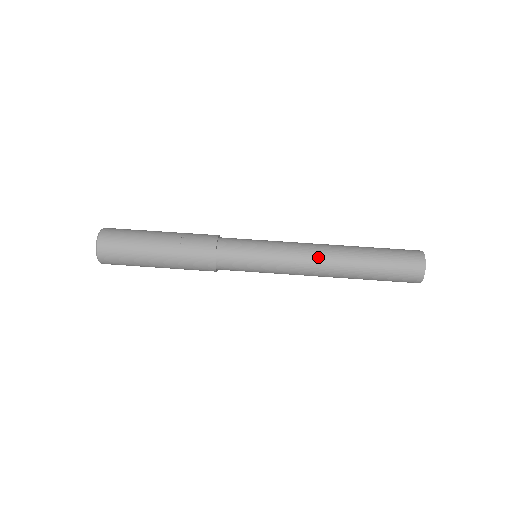
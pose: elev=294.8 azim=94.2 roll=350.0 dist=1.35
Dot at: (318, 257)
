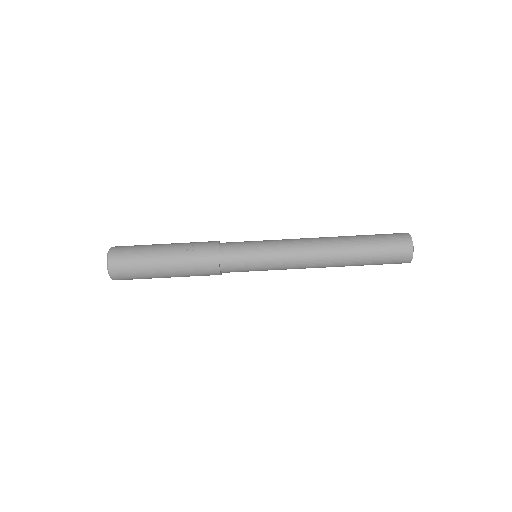
Dot at: (313, 248)
